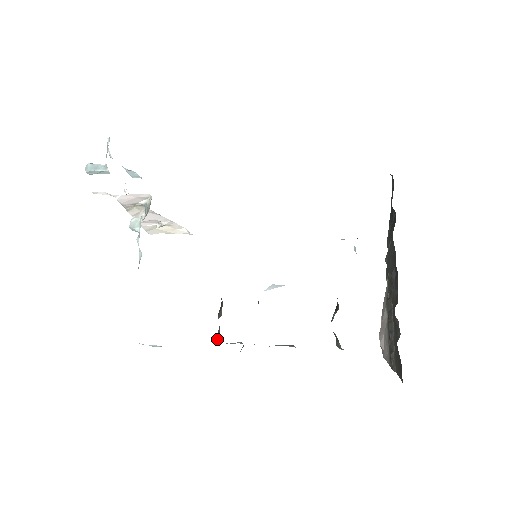
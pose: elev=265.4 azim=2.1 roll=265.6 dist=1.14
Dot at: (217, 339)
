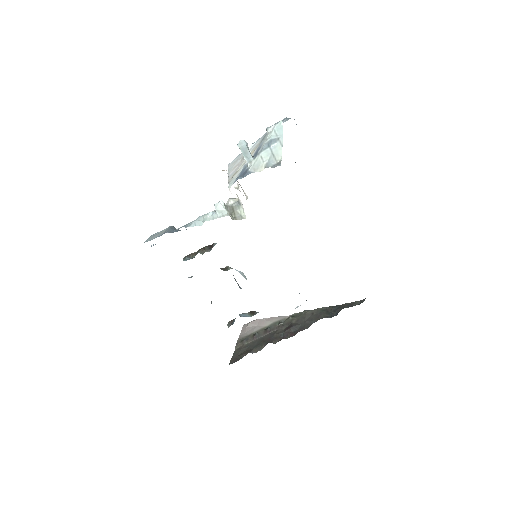
Dot at: (185, 259)
